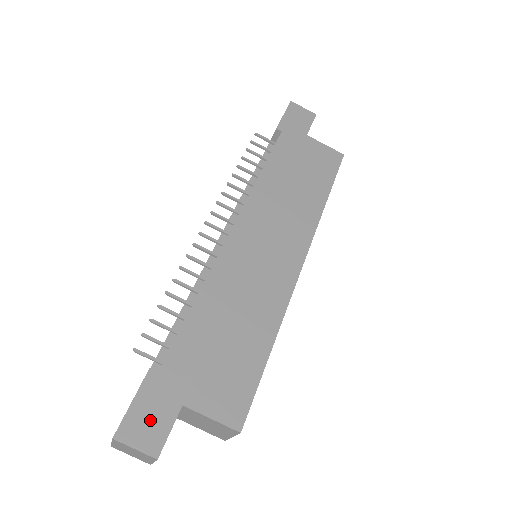
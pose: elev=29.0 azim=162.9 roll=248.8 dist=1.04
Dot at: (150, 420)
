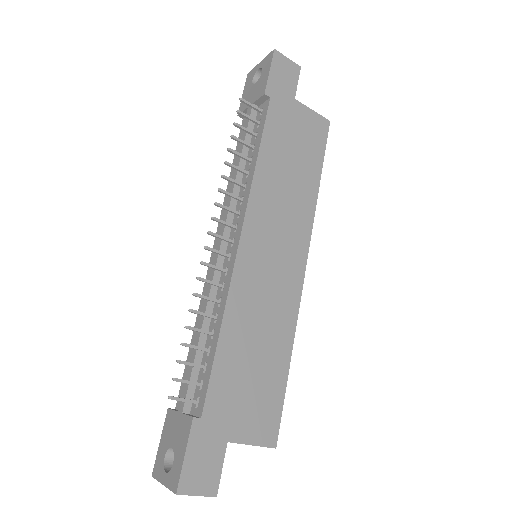
Dot at: (204, 466)
